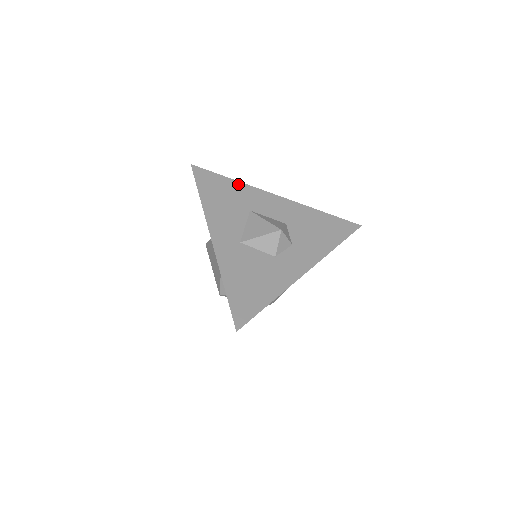
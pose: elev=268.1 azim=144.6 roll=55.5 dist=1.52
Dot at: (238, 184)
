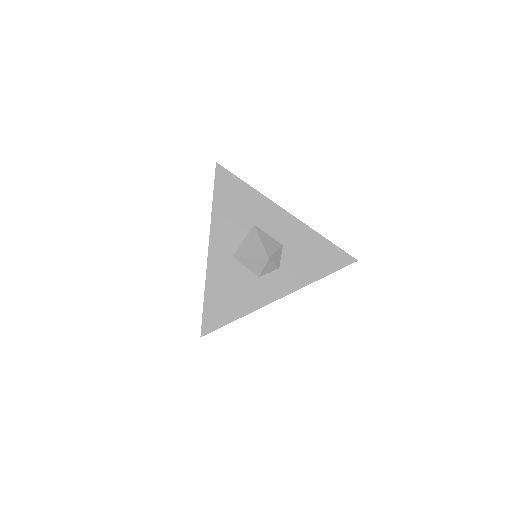
Dot at: (254, 193)
